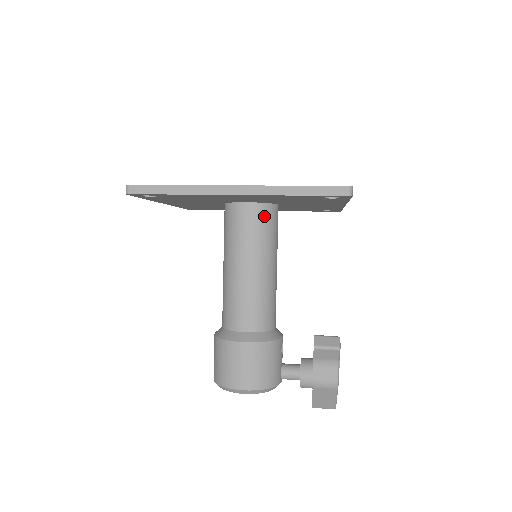
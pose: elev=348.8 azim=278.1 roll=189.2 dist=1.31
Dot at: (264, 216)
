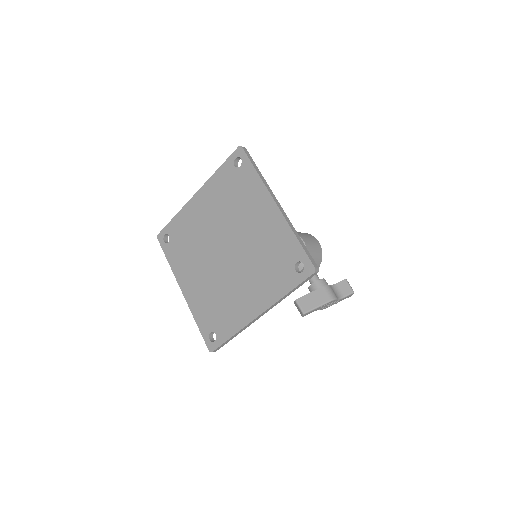
Dot at: occluded
